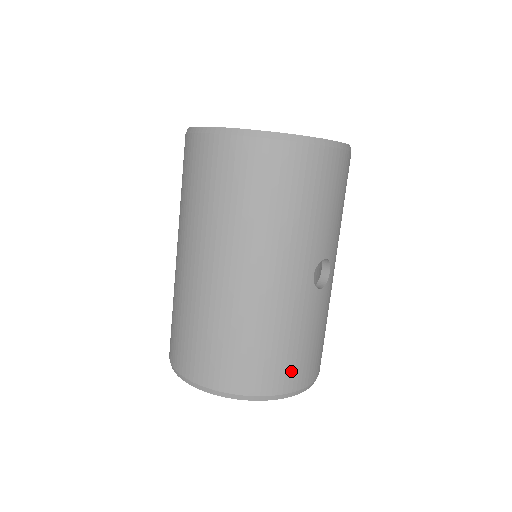
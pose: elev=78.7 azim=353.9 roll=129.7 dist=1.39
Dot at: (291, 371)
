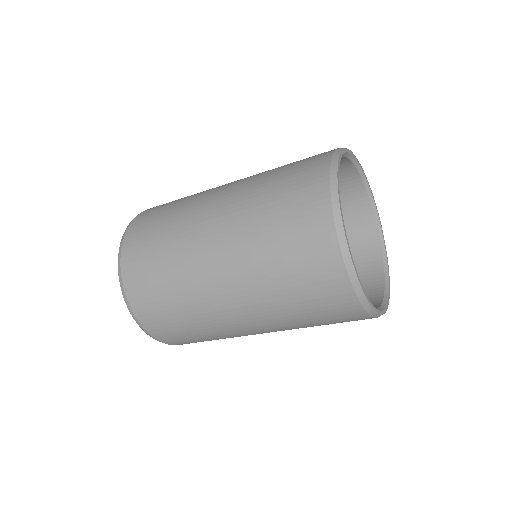
Dot at: occluded
